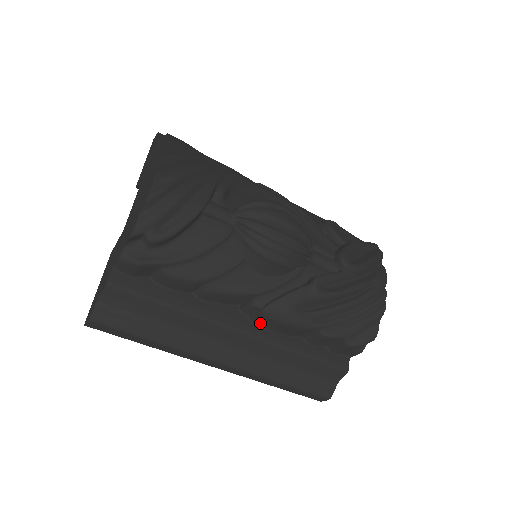
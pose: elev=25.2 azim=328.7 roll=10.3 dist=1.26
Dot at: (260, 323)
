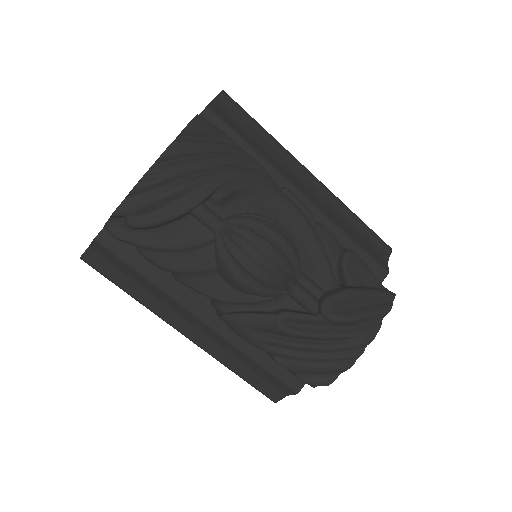
Dot at: occluded
